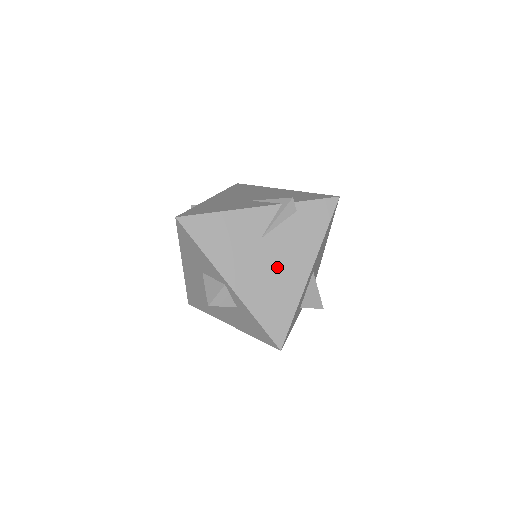
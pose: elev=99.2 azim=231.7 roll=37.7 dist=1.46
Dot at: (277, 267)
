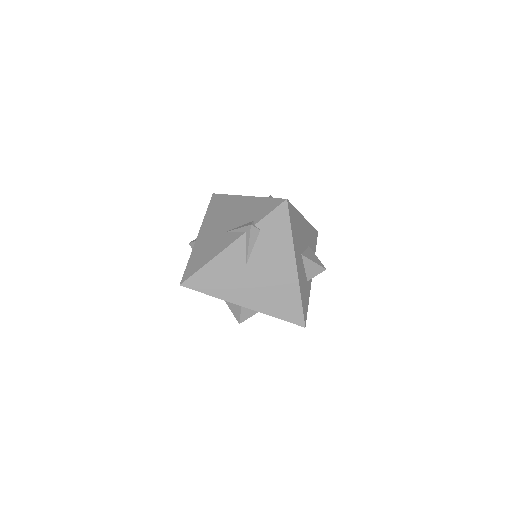
Dot at: (270, 277)
